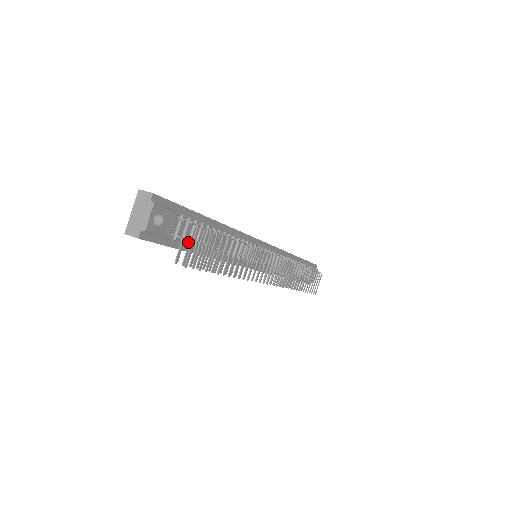
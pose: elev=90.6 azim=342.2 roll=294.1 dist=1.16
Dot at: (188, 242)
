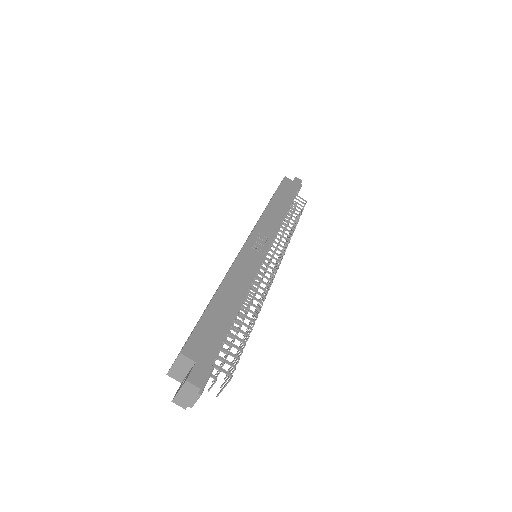
Dot at: occluded
